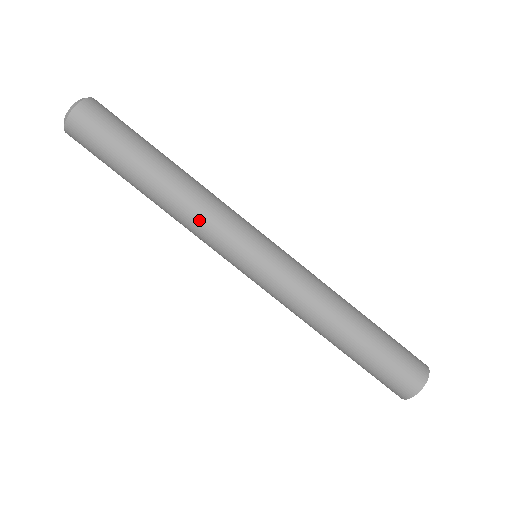
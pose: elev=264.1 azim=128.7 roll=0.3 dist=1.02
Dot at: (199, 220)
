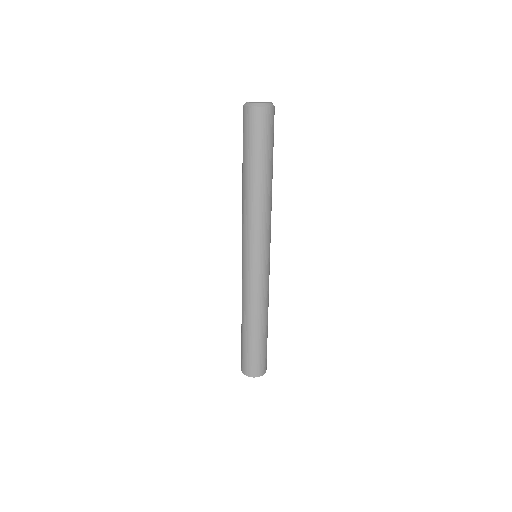
Dot at: (266, 219)
